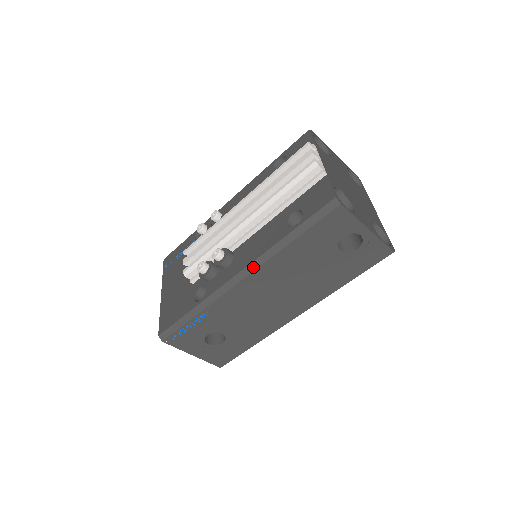
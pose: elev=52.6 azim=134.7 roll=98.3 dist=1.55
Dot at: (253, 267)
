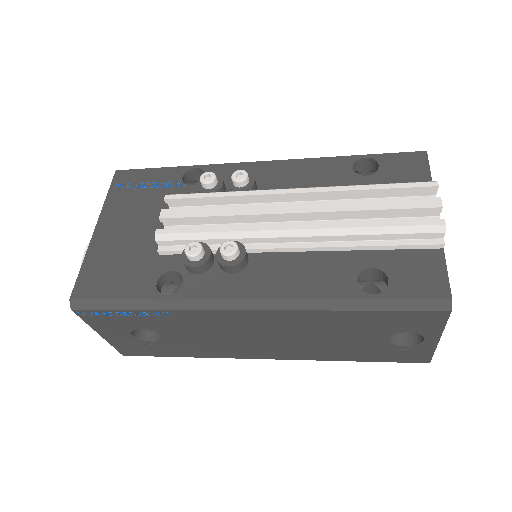
Dot at: (276, 305)
